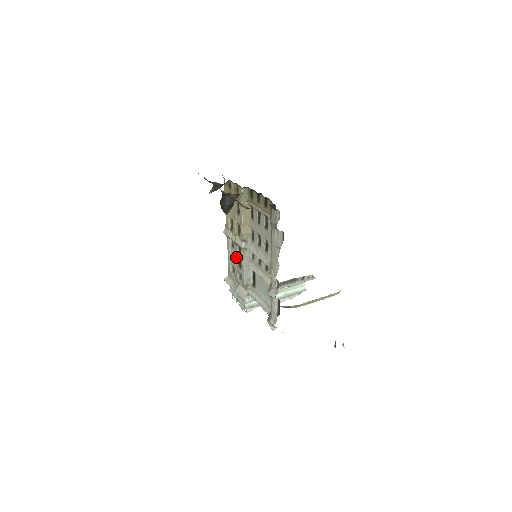
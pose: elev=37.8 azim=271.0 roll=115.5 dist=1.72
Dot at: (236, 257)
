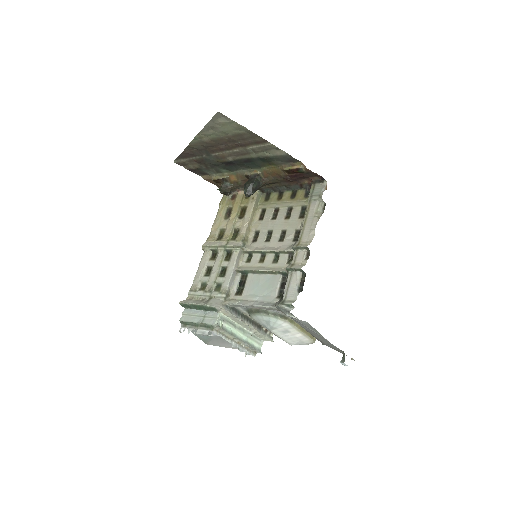
Dot at: (219, 265)
